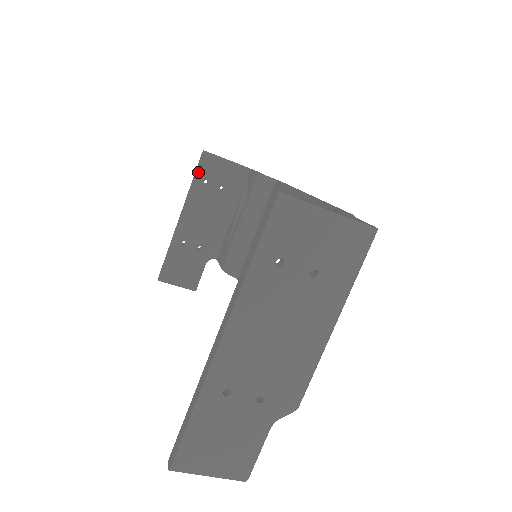
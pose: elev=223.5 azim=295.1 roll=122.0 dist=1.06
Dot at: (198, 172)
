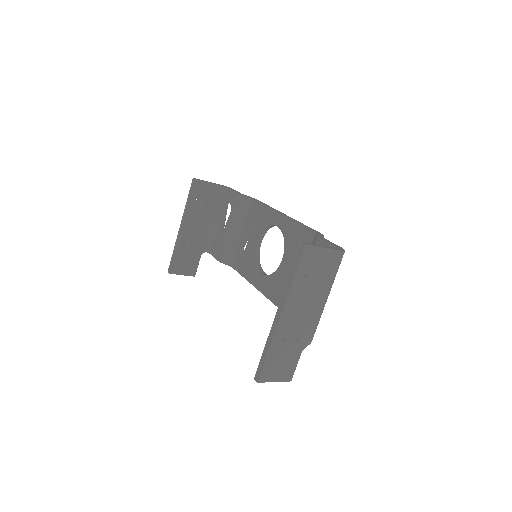
Dot at: (192, 194)
